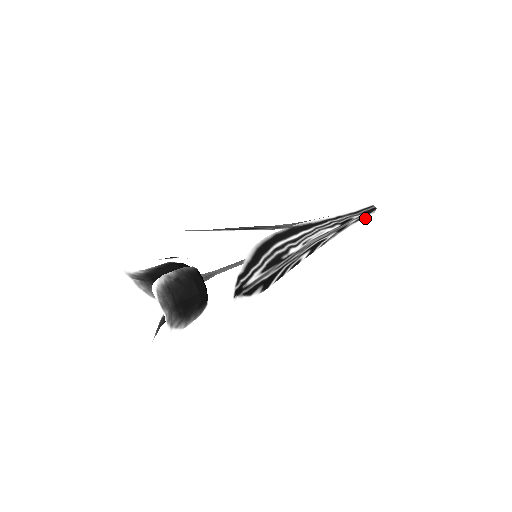
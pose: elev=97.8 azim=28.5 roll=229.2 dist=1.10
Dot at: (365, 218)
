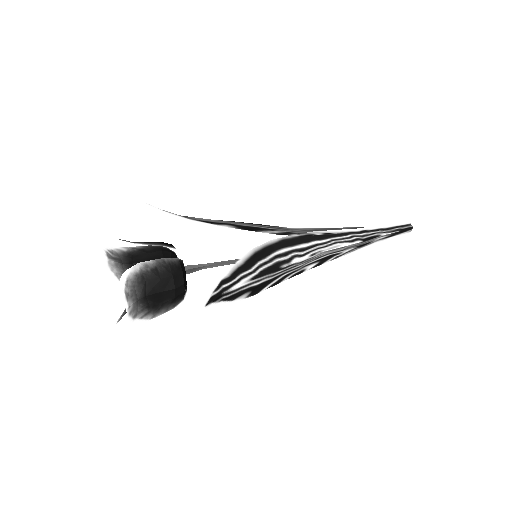
Dot at: (397, 236)
